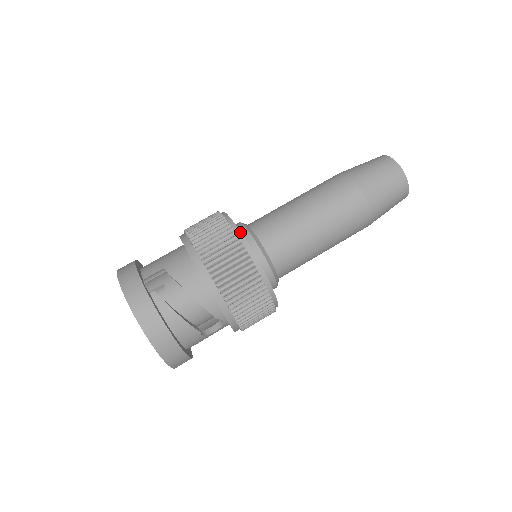
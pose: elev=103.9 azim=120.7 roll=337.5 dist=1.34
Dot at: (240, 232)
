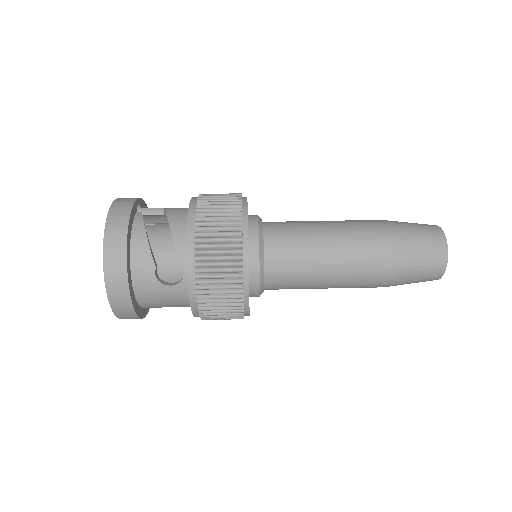
Dot at: occluded
